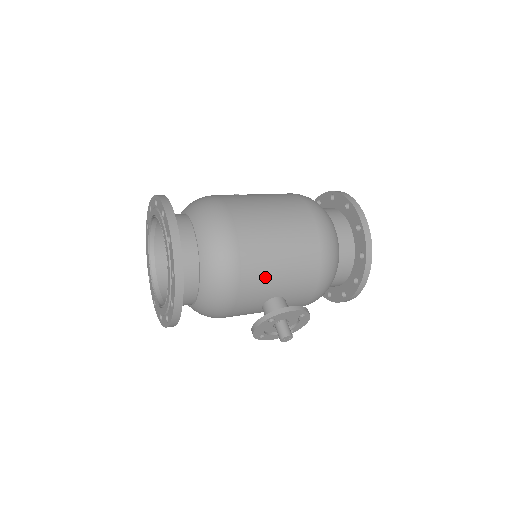
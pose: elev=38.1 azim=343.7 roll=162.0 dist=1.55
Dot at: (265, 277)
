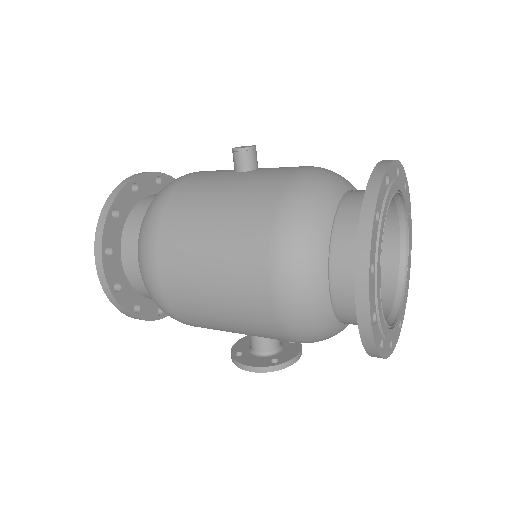
Dot at: (221, 330)
